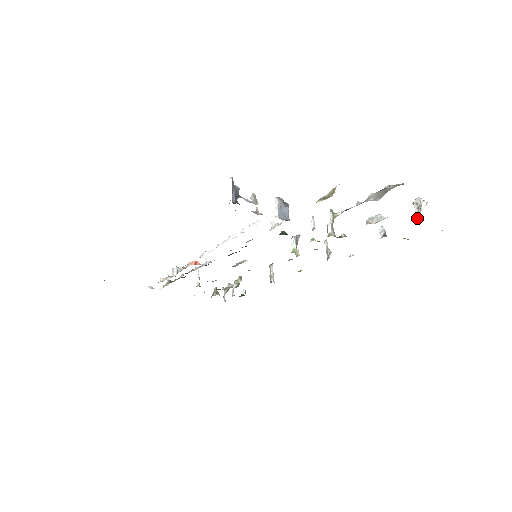
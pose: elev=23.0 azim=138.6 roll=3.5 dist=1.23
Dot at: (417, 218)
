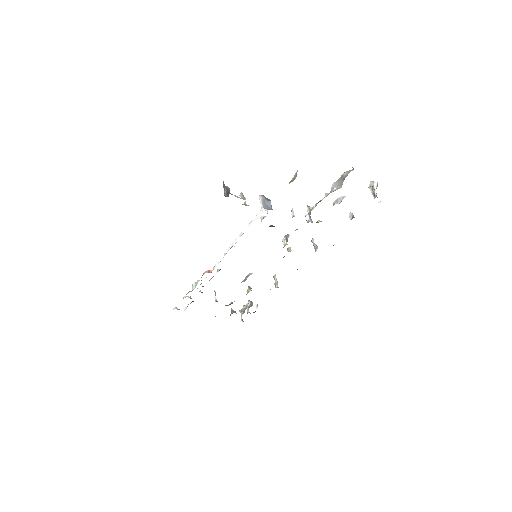
Dot at: (373, 196)
